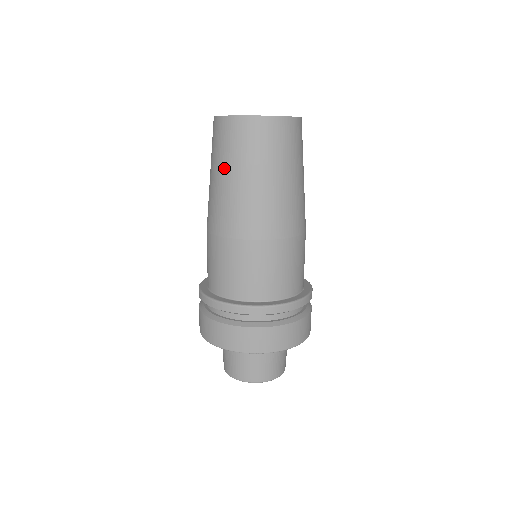
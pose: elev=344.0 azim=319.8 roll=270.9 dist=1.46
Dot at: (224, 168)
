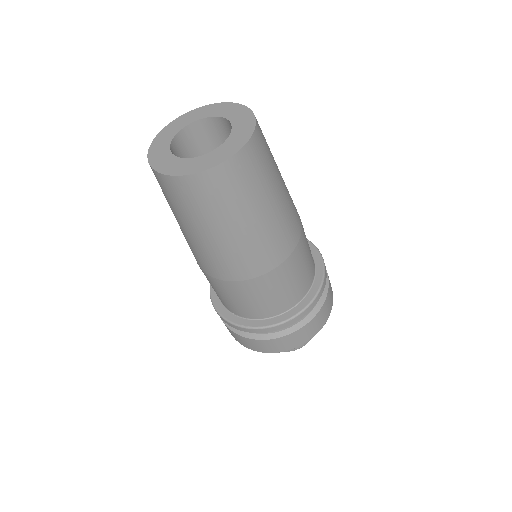
Dot at: occluded
